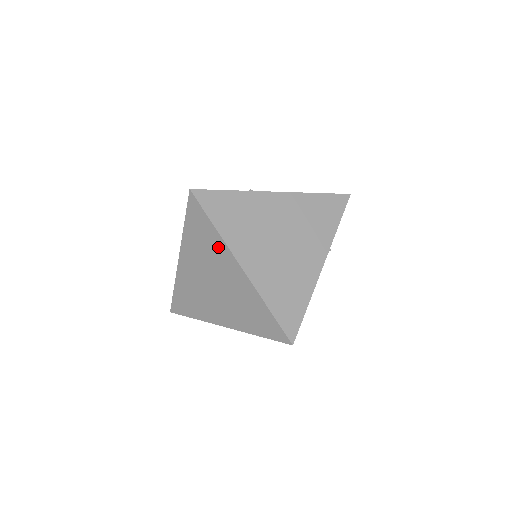
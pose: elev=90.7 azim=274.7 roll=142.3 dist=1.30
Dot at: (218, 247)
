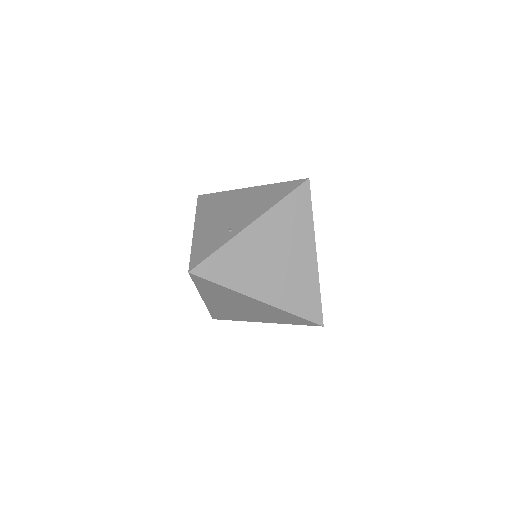
Dot at: (233, 294)
